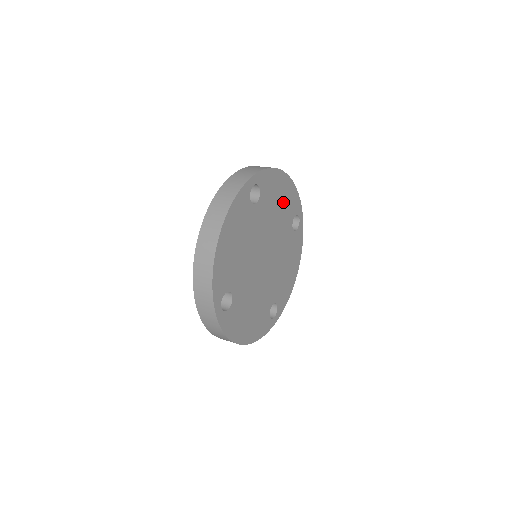
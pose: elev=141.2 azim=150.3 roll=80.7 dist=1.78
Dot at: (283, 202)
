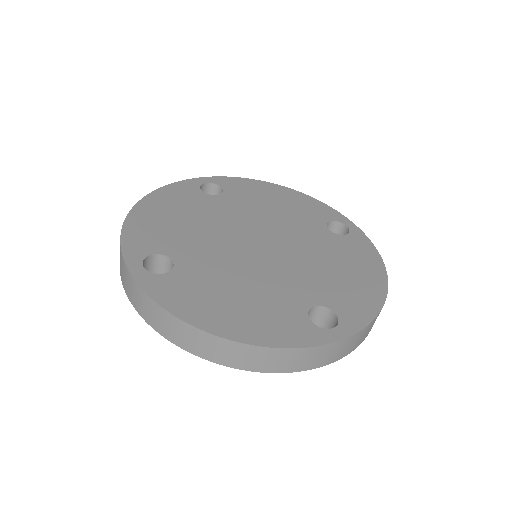
Dot at: (287, 205)
